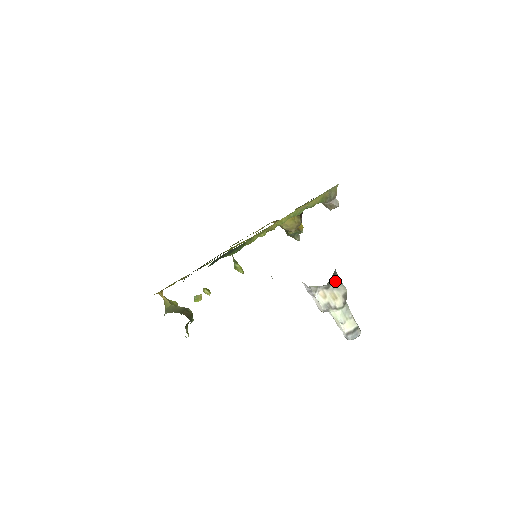
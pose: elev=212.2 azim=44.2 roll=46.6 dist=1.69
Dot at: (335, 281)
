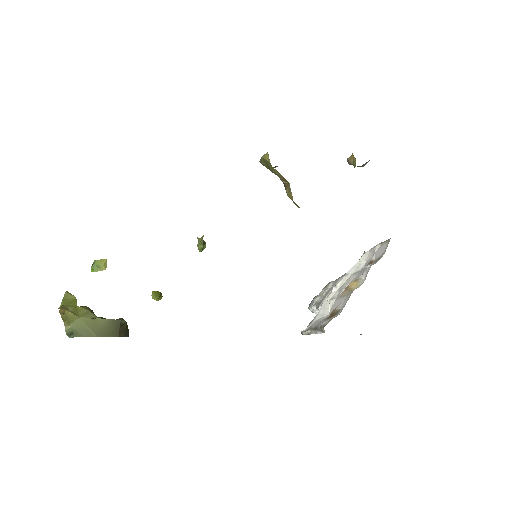
Dot at: occluded
